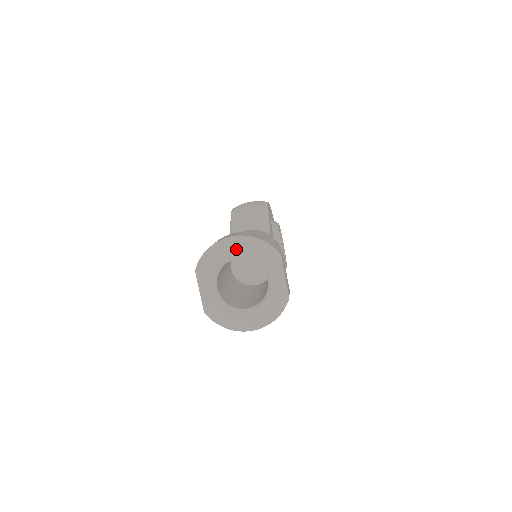
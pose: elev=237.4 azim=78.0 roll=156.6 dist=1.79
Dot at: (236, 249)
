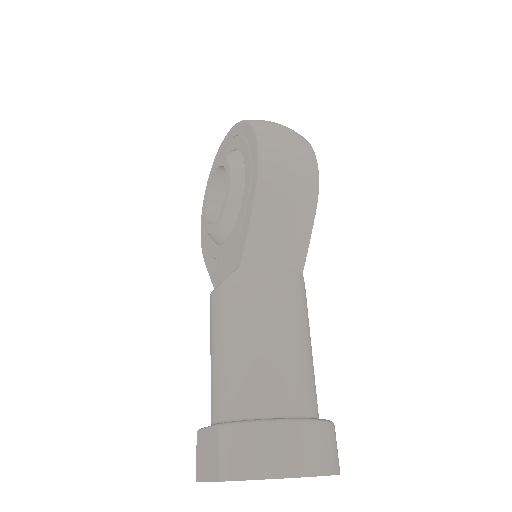
Dot at: occluded
